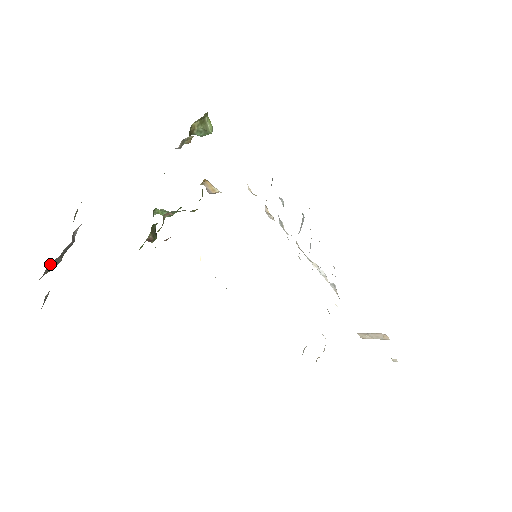
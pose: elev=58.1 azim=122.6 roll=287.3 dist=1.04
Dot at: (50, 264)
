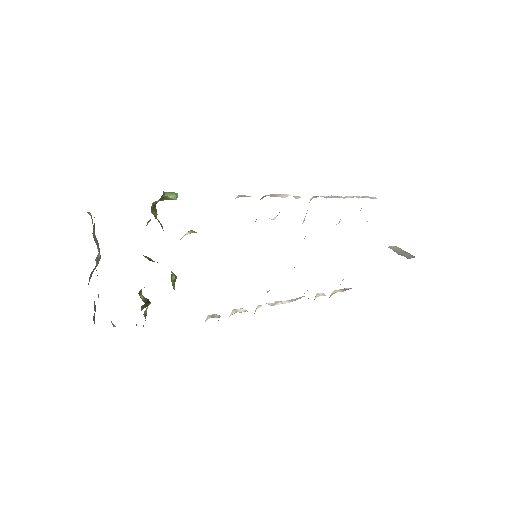
Dot at: (90, 274)
